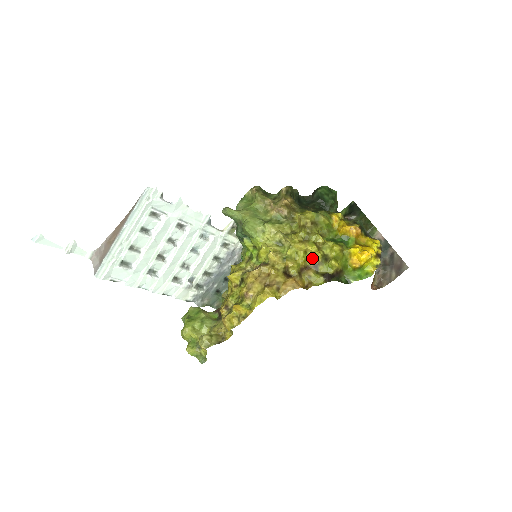
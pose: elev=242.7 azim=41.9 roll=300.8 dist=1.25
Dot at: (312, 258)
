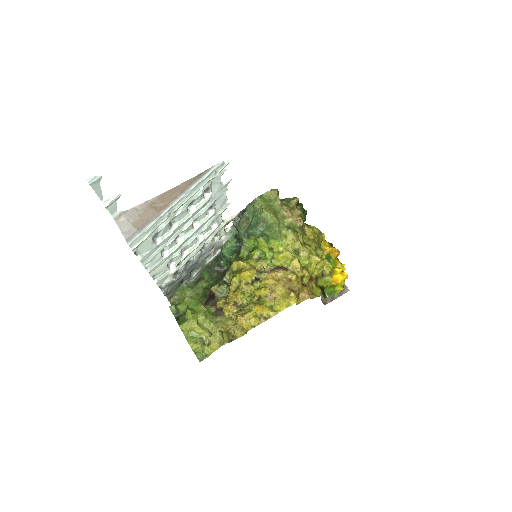
Dot at: (318, 271)
